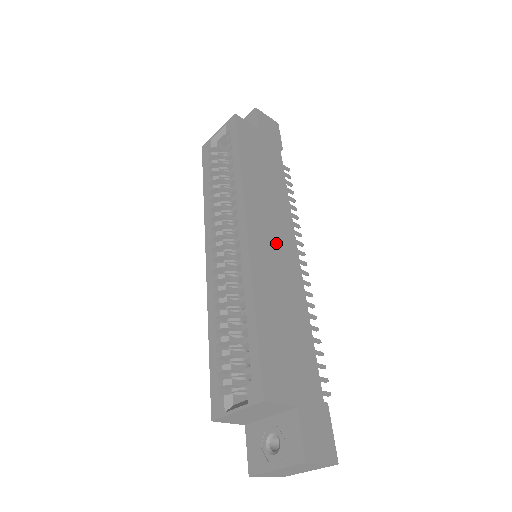
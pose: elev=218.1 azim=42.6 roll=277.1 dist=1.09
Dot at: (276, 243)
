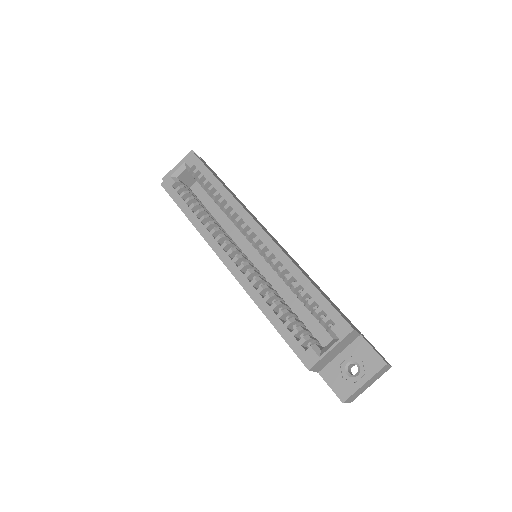
Dot at: occluded
